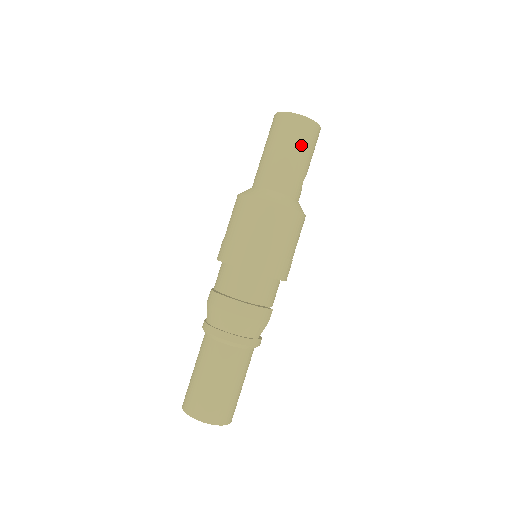
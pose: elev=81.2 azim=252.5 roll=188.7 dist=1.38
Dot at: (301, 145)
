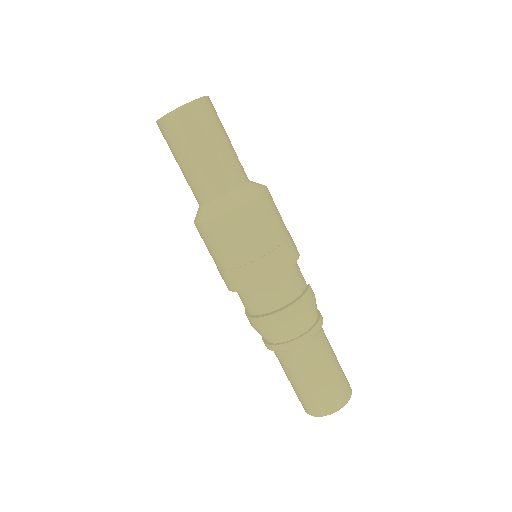
Dot at: (211, 131)
